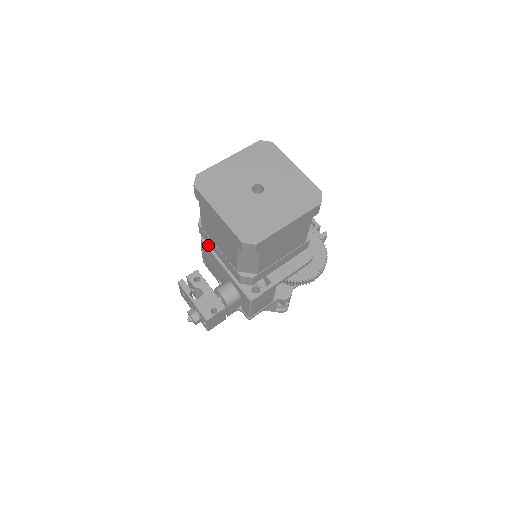
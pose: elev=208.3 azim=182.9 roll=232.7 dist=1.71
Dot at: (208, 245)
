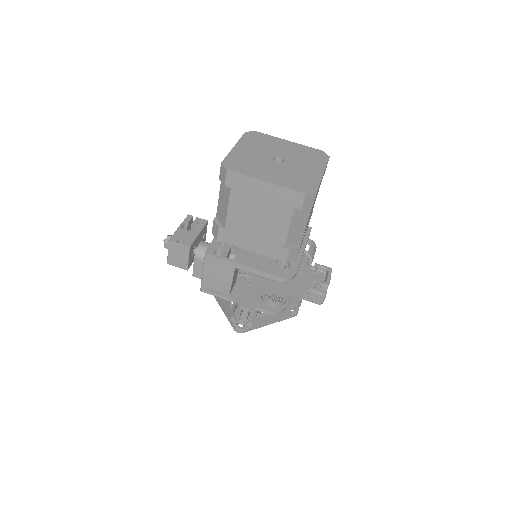
Dot at: occluded
